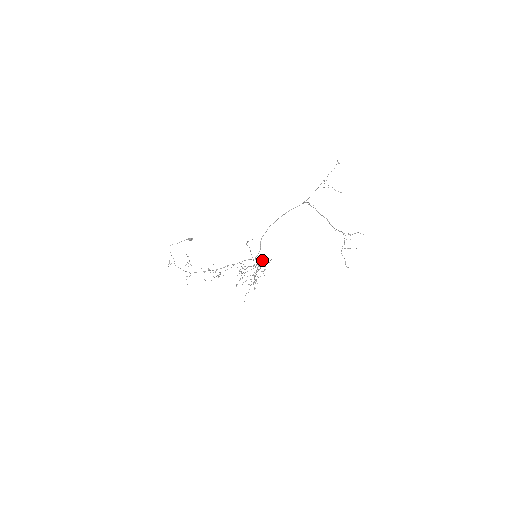
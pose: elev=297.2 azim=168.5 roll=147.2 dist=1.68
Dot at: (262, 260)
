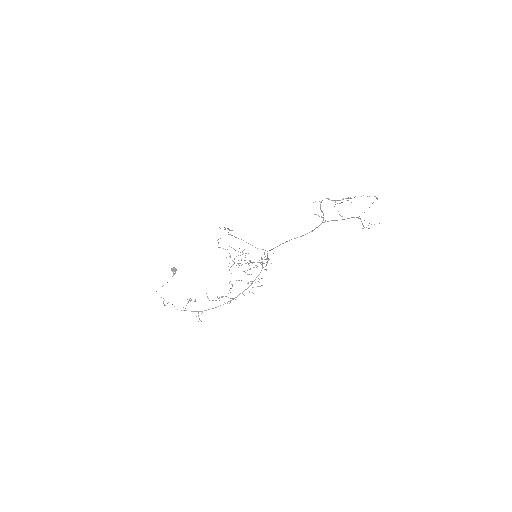
Dot at: occluded
